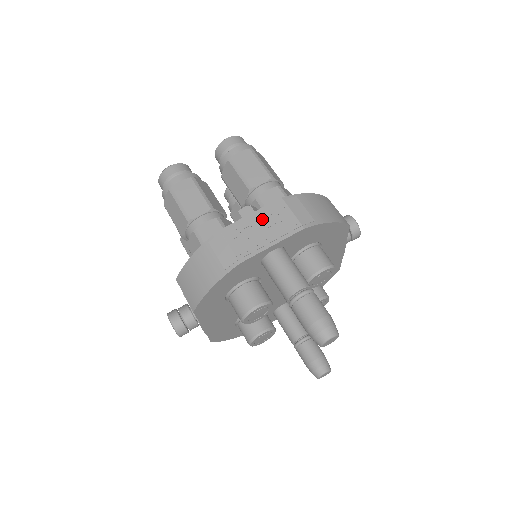
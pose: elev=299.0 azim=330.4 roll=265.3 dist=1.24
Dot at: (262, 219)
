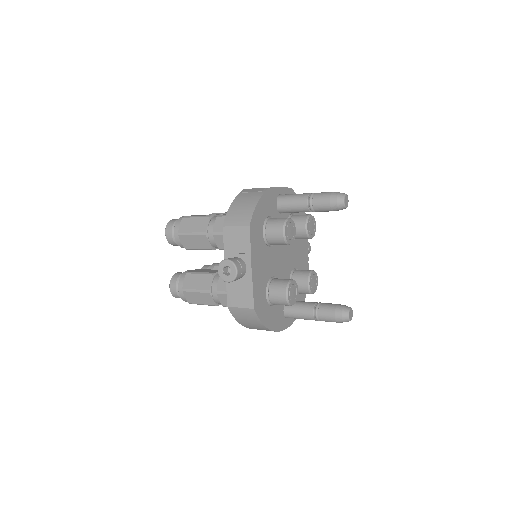
Dot at: occluded
